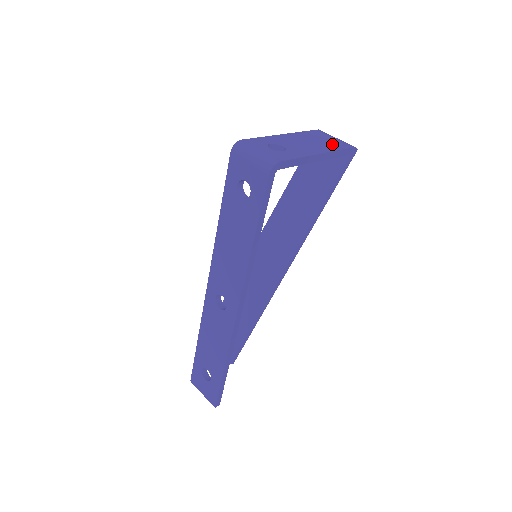
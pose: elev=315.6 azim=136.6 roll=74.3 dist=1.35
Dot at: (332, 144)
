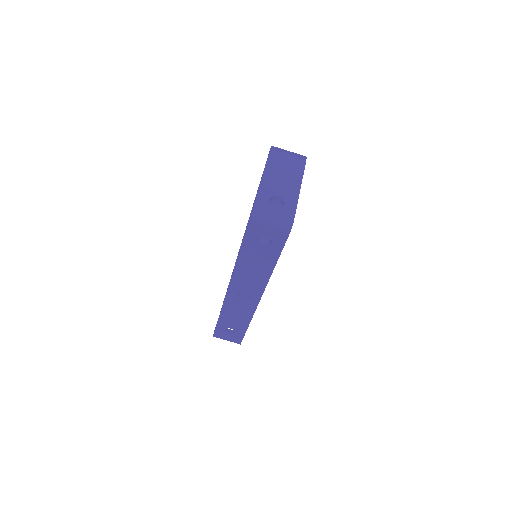
Dot at: (295, 166)
